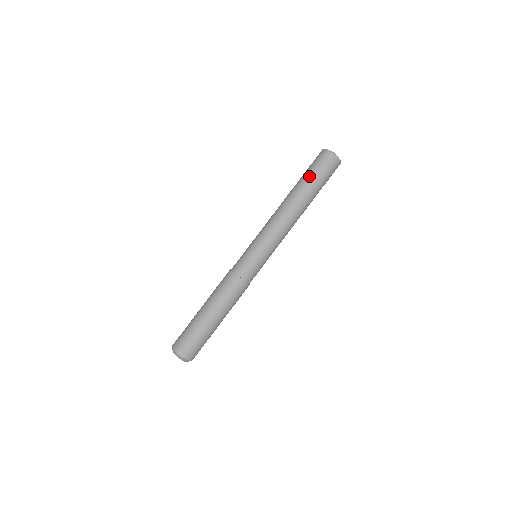
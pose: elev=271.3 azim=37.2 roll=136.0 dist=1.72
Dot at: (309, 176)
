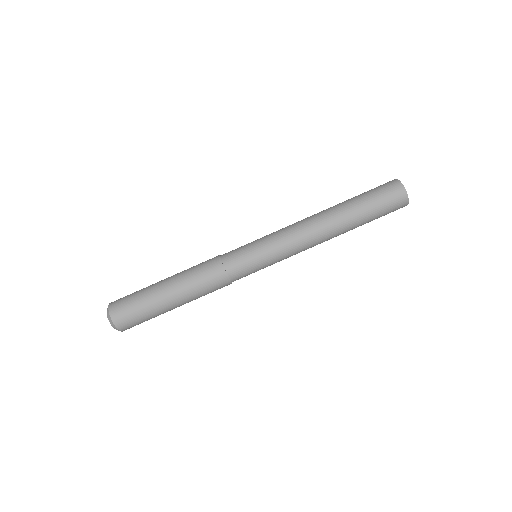
Dot at: (367, 205)
